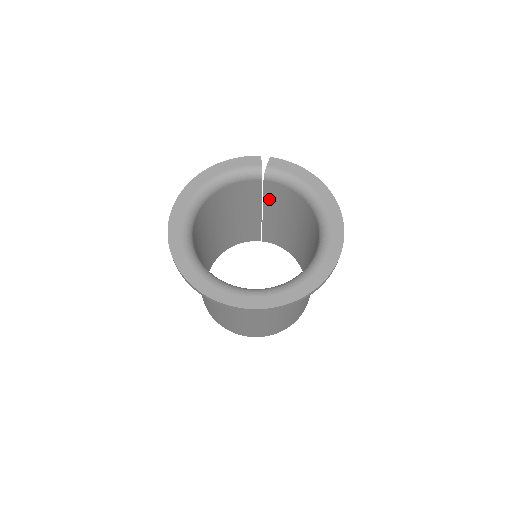
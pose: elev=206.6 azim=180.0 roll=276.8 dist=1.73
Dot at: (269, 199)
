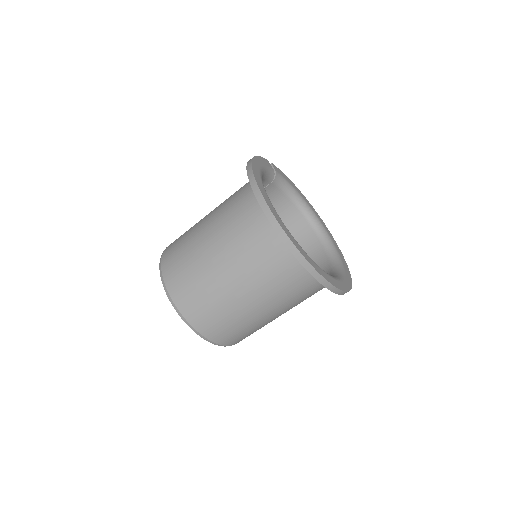
Dot at: occluded
